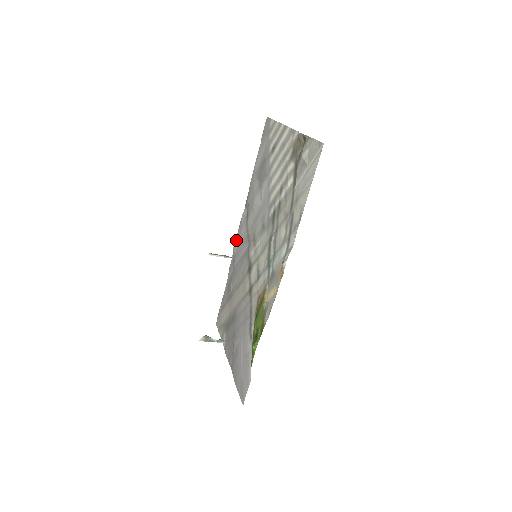
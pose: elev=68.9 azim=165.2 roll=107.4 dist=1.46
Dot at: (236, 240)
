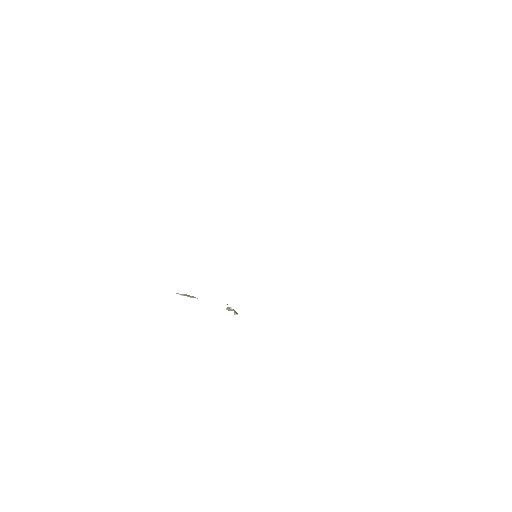
Dot at: occluded
